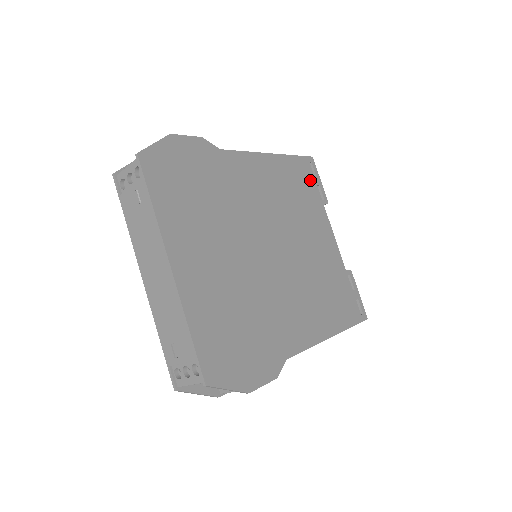
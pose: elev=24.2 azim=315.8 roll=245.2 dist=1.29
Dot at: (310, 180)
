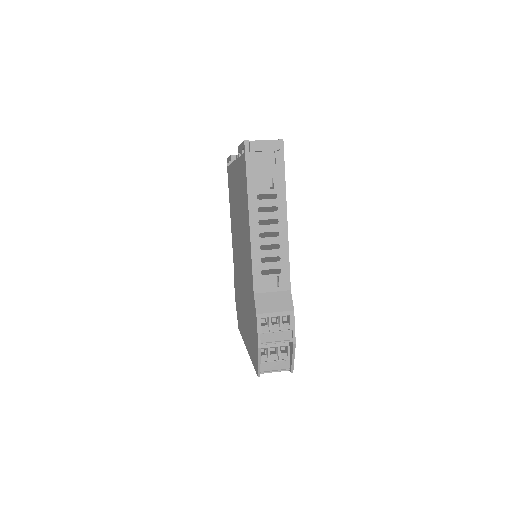
Dot at: occluded
